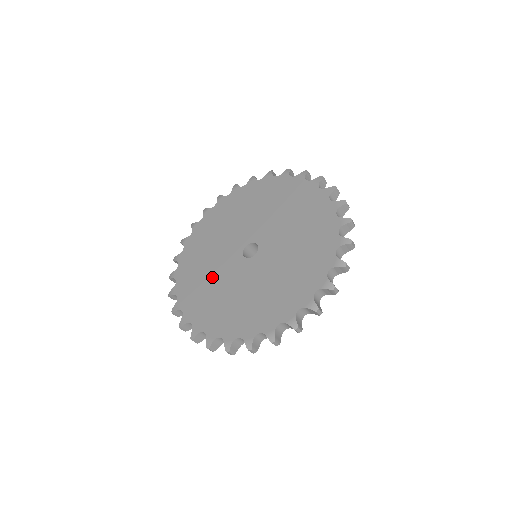
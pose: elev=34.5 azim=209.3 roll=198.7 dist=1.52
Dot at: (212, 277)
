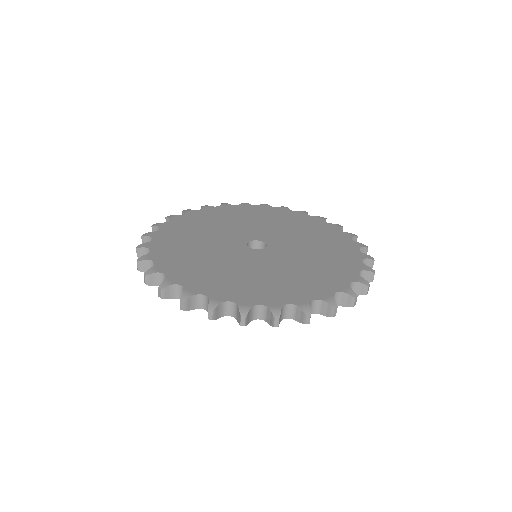
Dot at: (248, 271)
